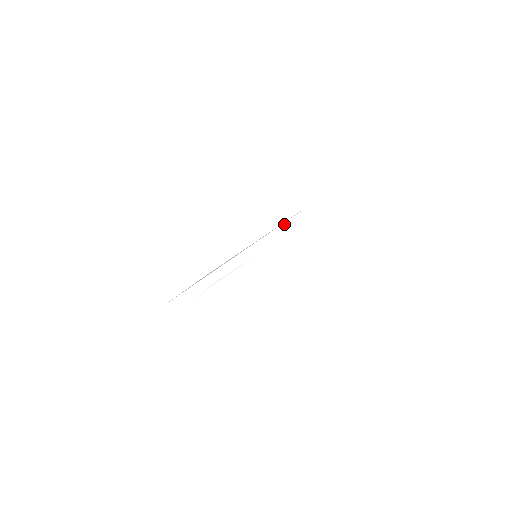
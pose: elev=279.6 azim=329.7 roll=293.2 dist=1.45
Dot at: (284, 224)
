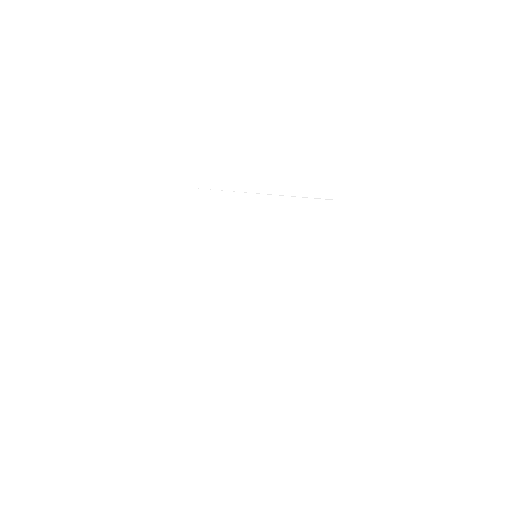
Dot at: occluded
